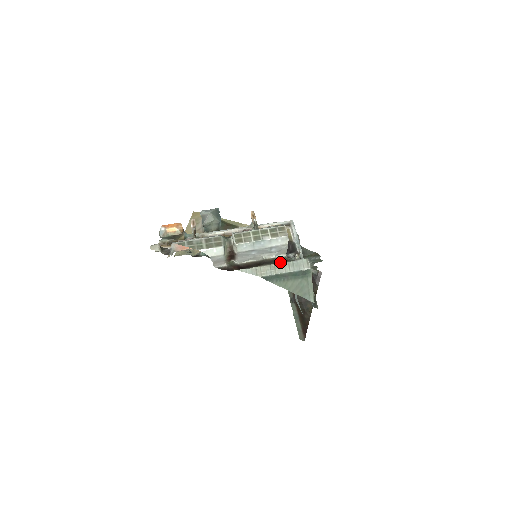
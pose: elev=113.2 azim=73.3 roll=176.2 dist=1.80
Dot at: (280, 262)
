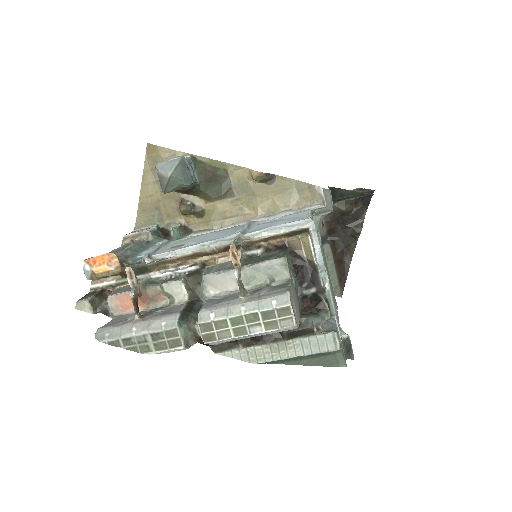
Dot at: occluded
